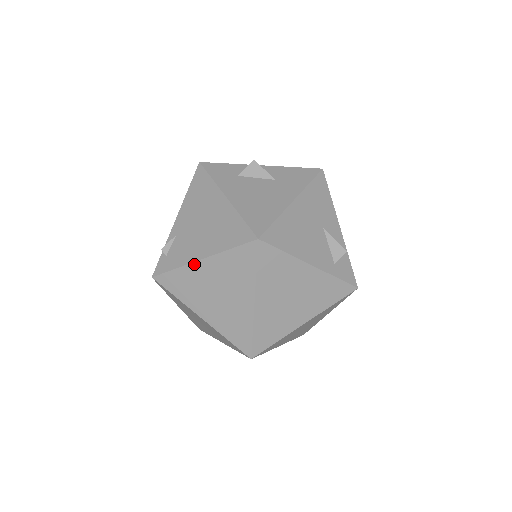
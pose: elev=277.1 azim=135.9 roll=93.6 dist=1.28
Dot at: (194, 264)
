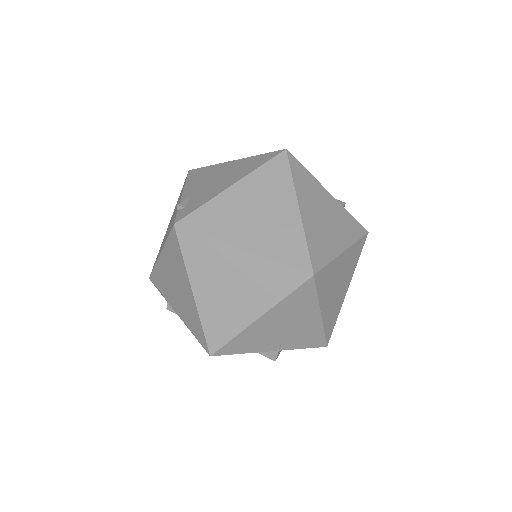
Dot at: (225, 192)
